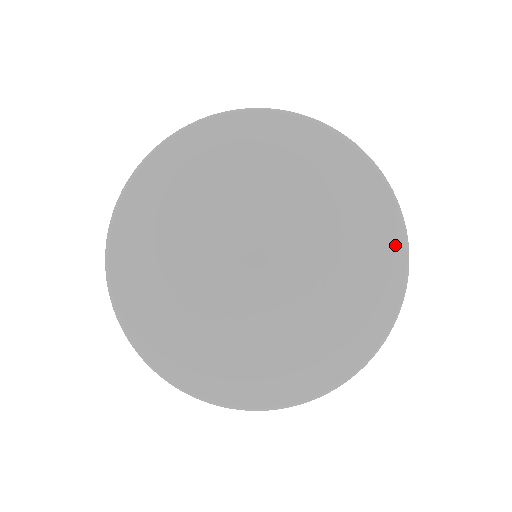
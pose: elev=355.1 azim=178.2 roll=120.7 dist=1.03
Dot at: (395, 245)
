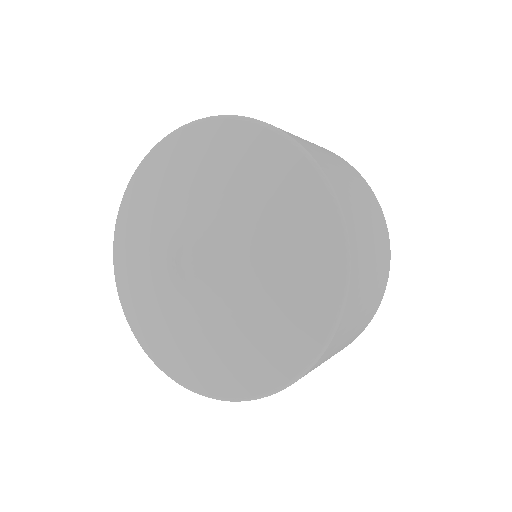
Dot at: (332, 274)
